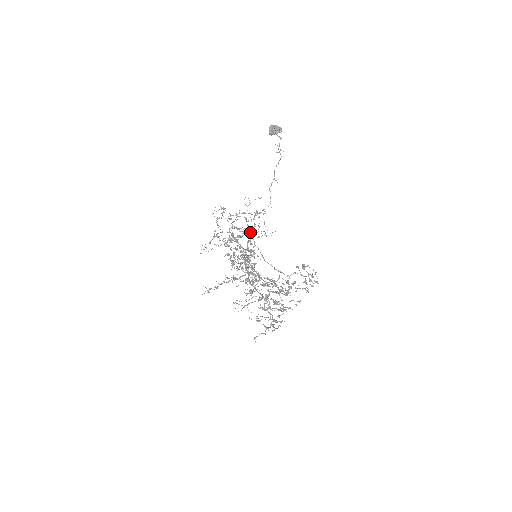
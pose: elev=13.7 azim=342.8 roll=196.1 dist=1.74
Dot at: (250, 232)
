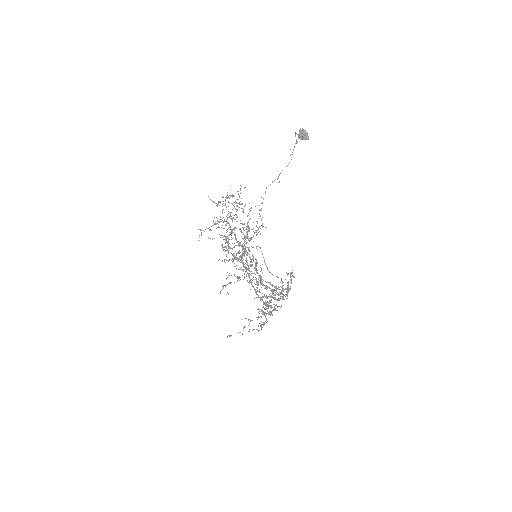
Dot at: (257, 230)
